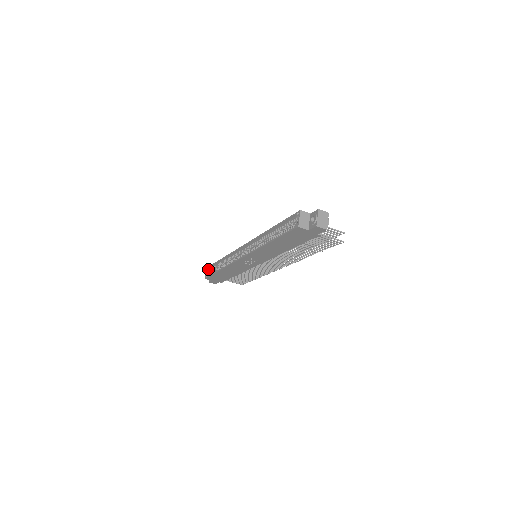
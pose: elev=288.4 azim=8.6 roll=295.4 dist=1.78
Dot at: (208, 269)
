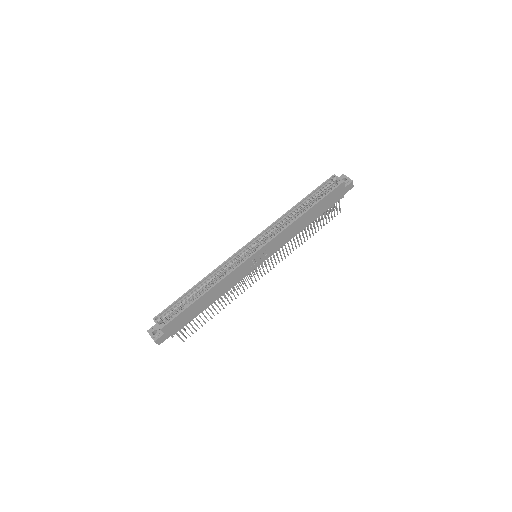
Dot at: (159, 317)
